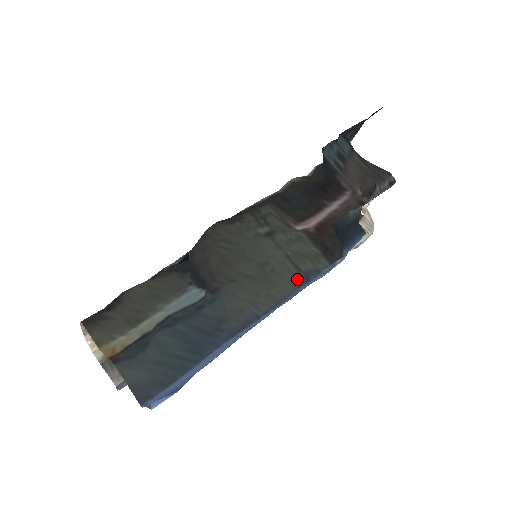
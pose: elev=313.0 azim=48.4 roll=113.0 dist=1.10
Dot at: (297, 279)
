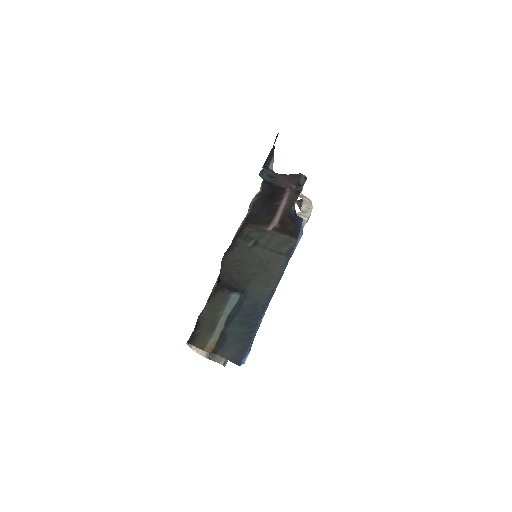
Dot at: (283, 259)
